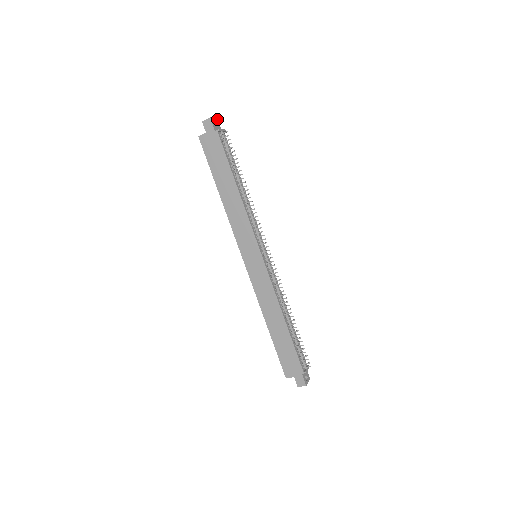
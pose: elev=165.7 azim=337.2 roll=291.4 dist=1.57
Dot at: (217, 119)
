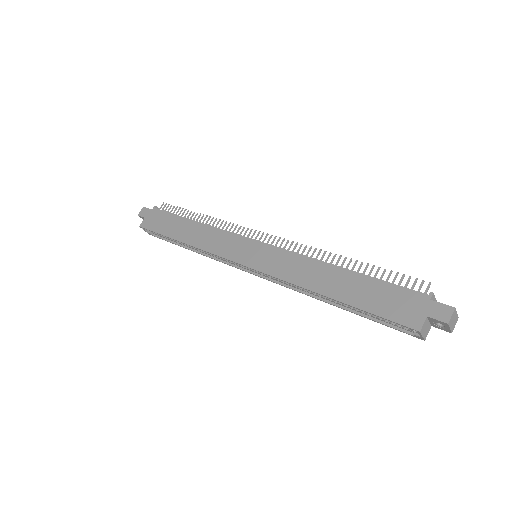
Dot at: occluded
